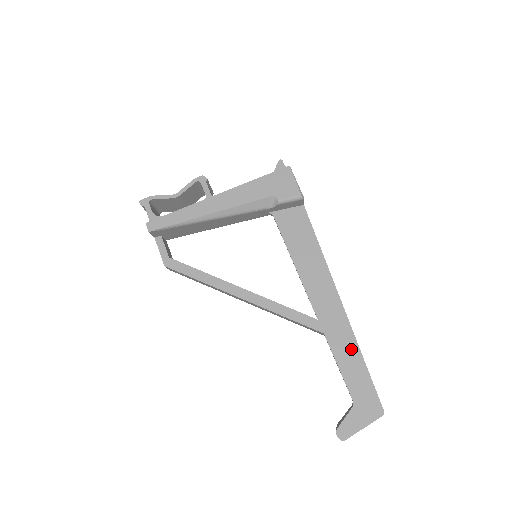
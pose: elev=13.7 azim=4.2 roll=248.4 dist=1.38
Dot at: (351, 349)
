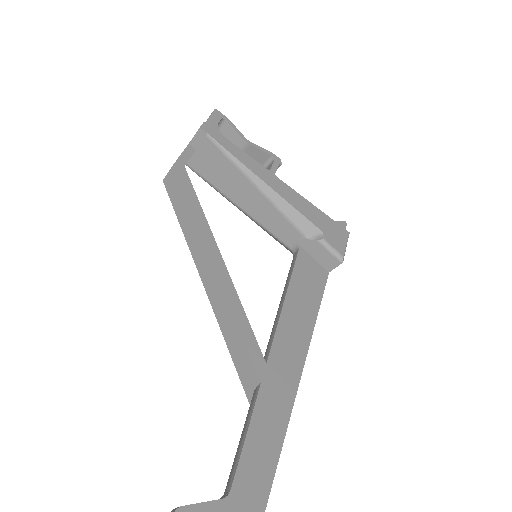
Dot at: (275, 429)
